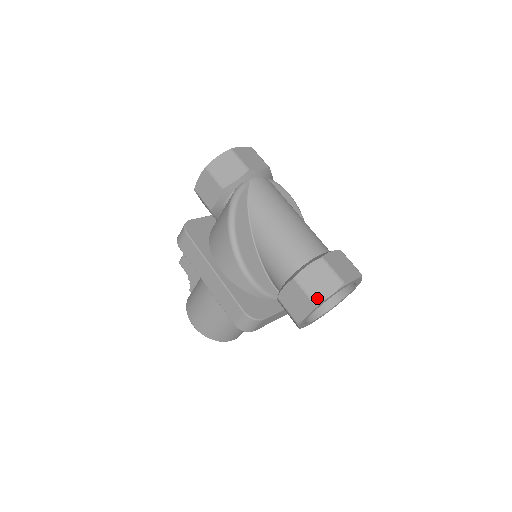
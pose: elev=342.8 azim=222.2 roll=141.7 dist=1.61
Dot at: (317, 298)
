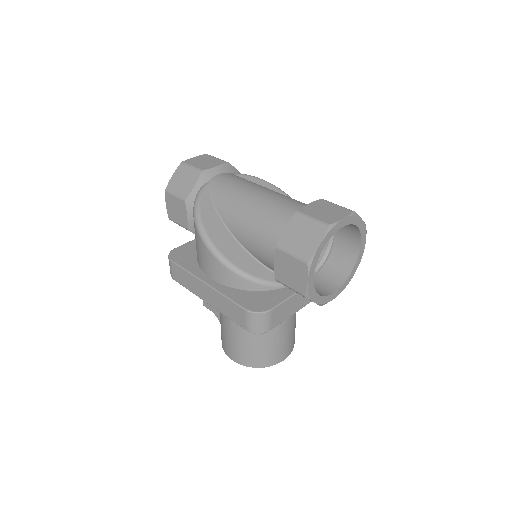
Dot at: (306, 255)
